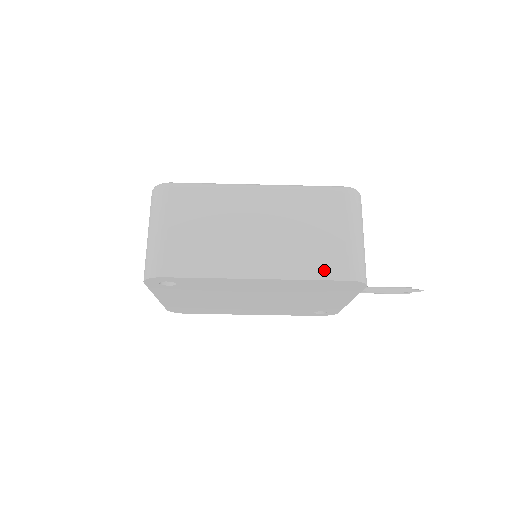
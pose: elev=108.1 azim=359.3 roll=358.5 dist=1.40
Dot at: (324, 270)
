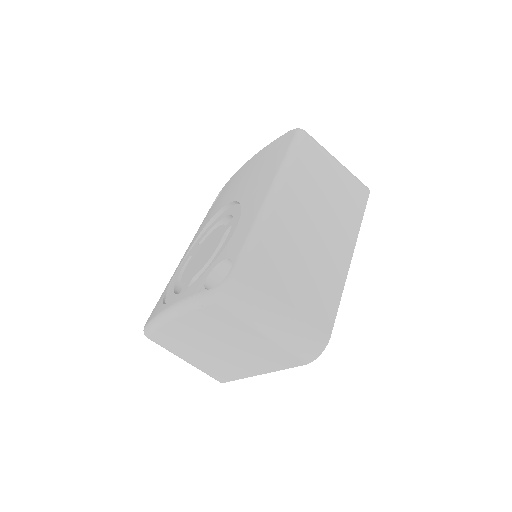
Dot at: (359, 204)
